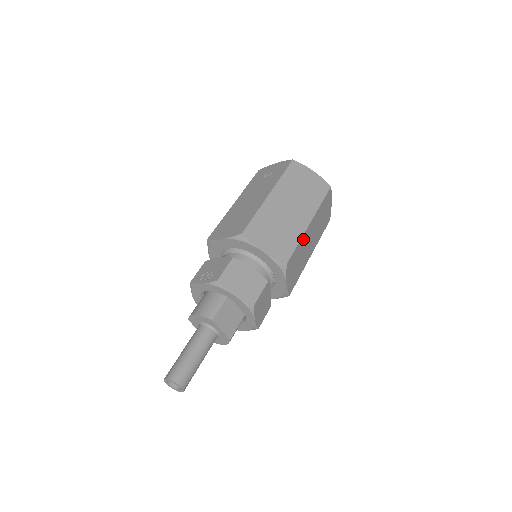
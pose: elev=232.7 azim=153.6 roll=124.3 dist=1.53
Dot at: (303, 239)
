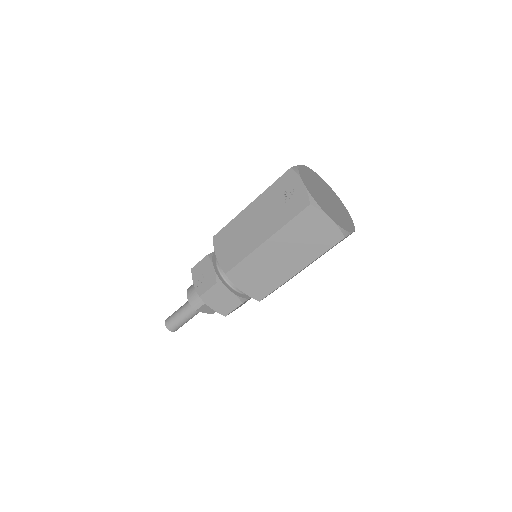
Dot at: occluded
